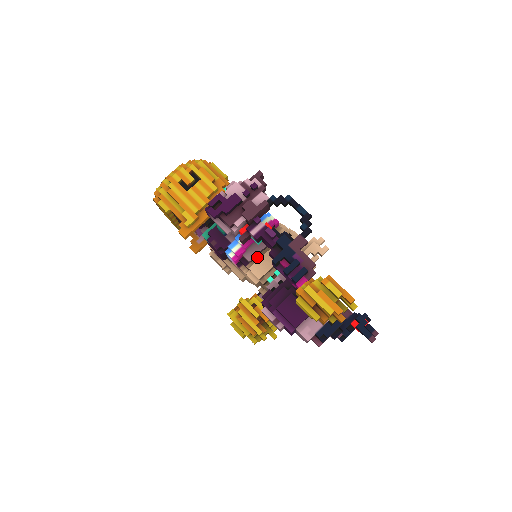
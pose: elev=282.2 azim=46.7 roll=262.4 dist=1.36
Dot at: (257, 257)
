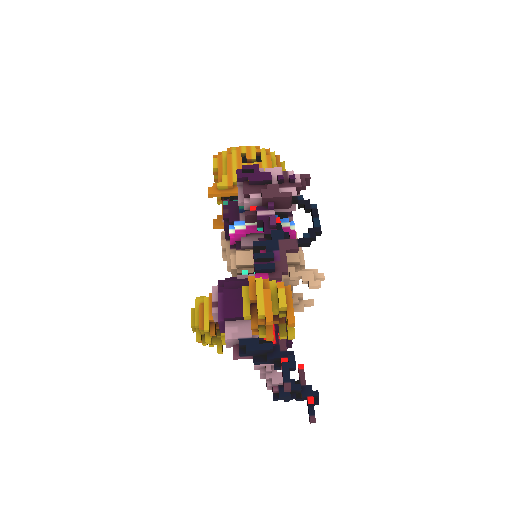
Dot at: (252, 249)
